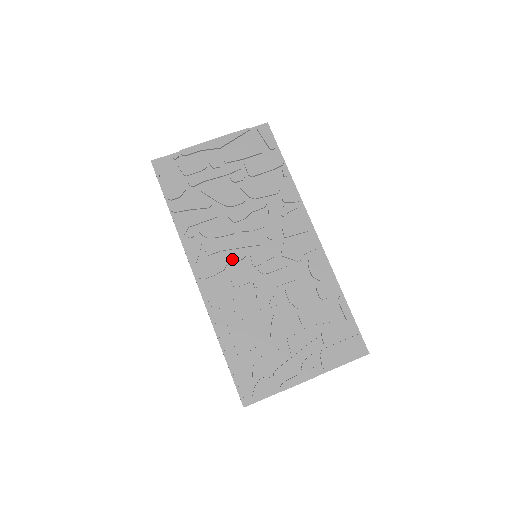
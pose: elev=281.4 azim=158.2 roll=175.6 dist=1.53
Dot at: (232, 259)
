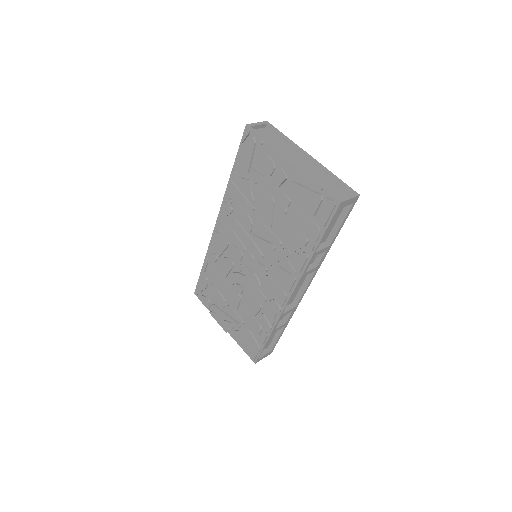
Dot at: (237, 242)
